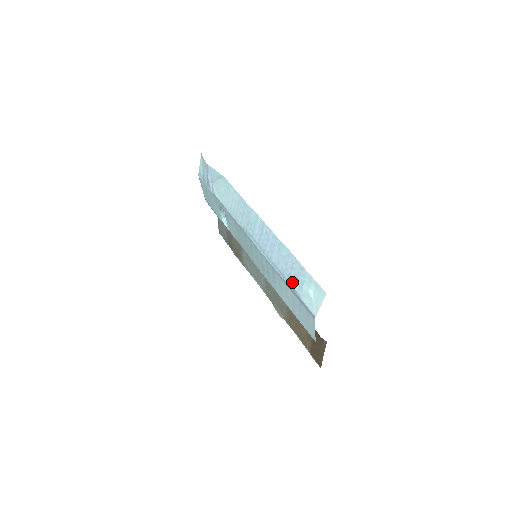
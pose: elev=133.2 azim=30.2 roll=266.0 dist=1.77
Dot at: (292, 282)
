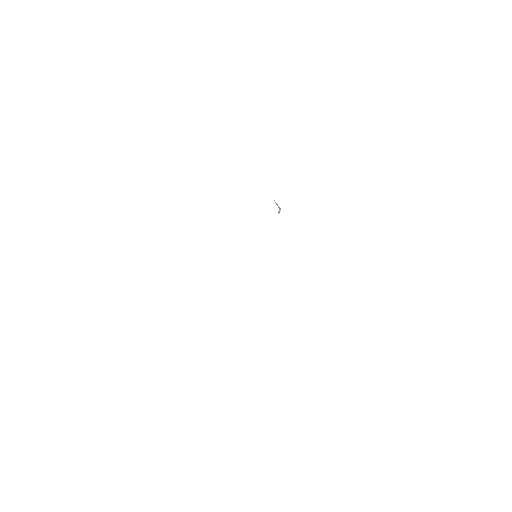
Dot at: occluded
